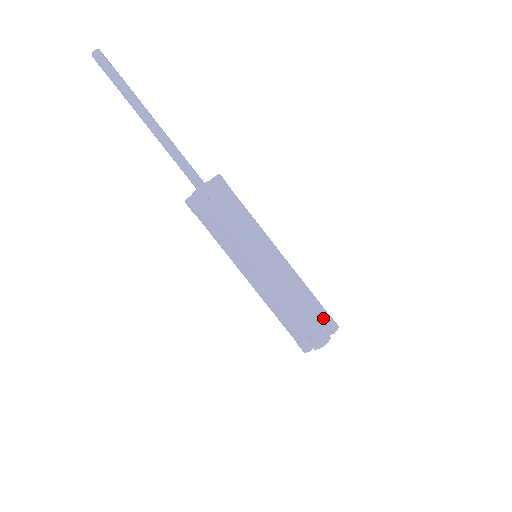
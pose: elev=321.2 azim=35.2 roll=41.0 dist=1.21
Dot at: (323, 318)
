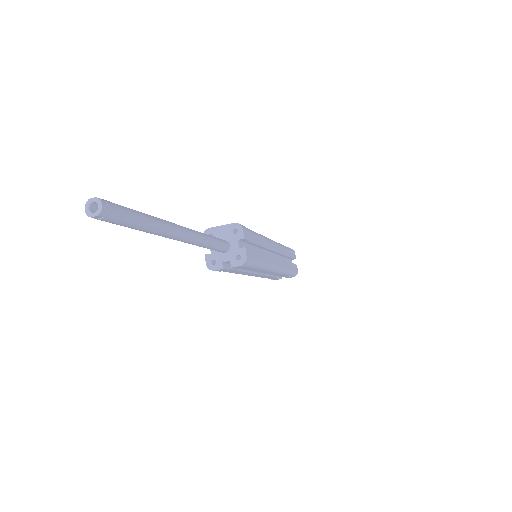
Dot at: (292, 257)
